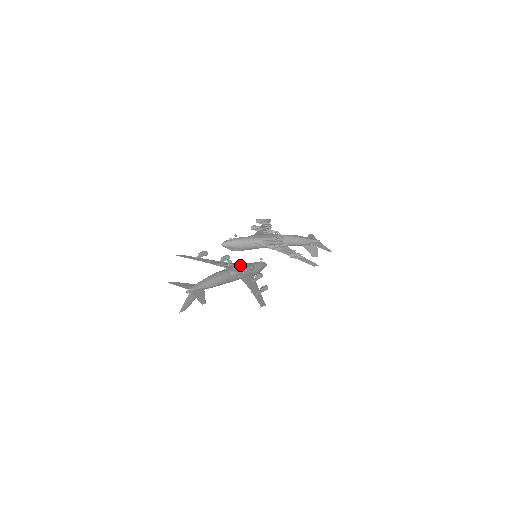
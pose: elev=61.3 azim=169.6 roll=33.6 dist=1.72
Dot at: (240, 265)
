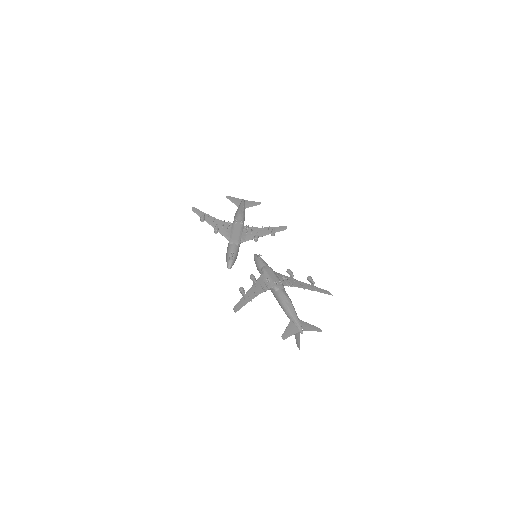
Dot at: (270, 275)
